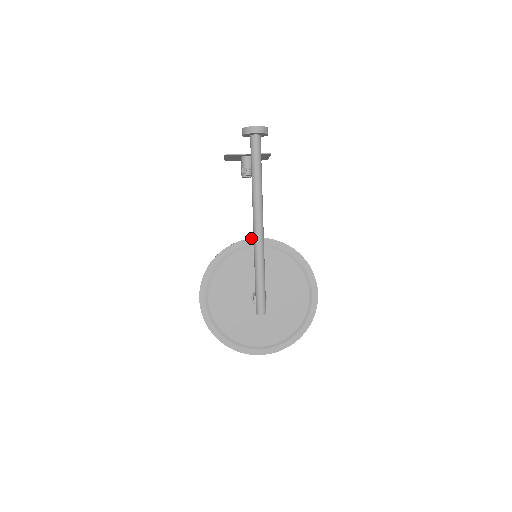
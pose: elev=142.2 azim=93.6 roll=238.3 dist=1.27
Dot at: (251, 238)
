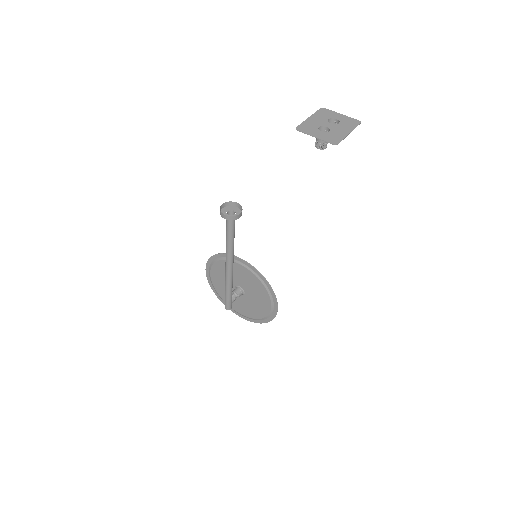
Dot at: (238, 257)
